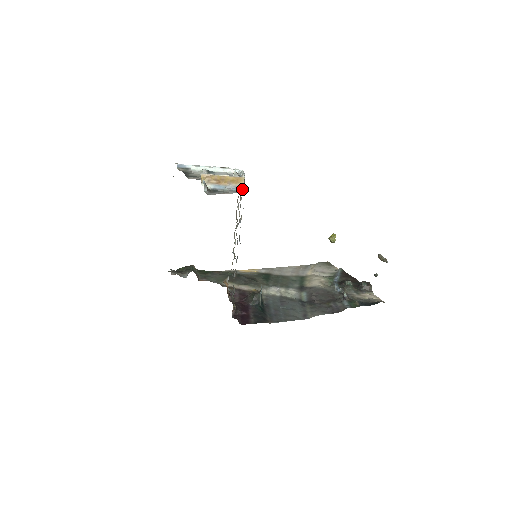
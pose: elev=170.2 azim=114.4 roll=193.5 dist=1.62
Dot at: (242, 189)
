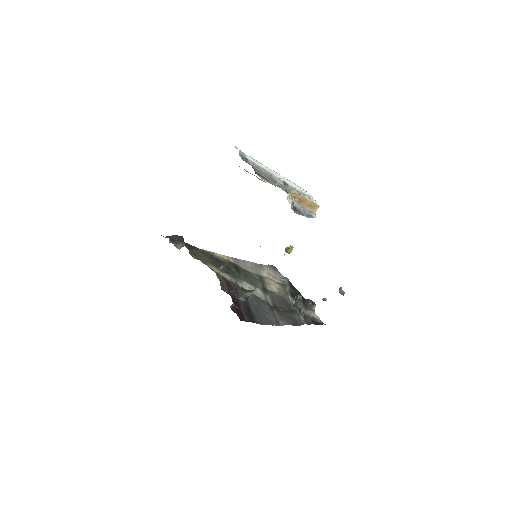
Dot at: (315, 216)
